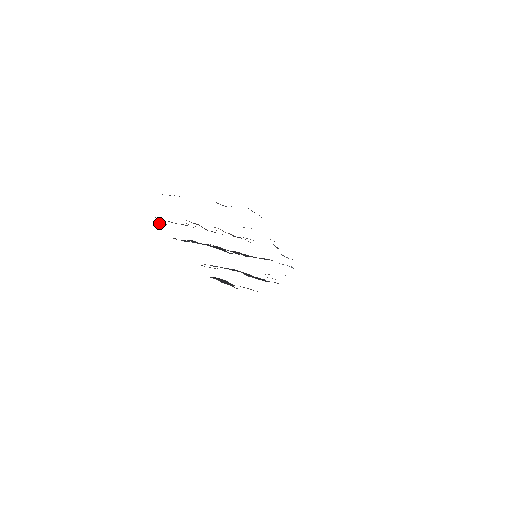
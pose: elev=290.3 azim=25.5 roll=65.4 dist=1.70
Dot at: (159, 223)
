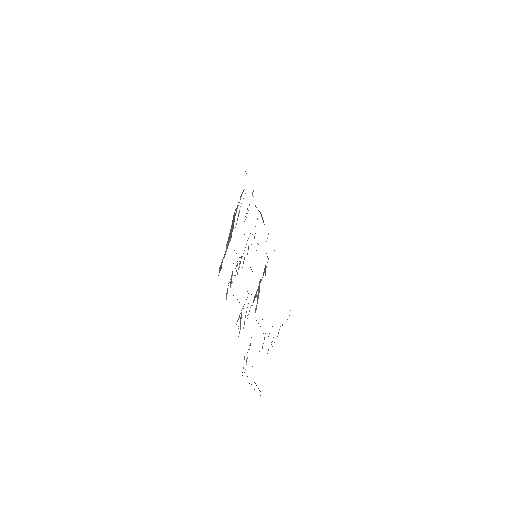
Dot at: occluded
